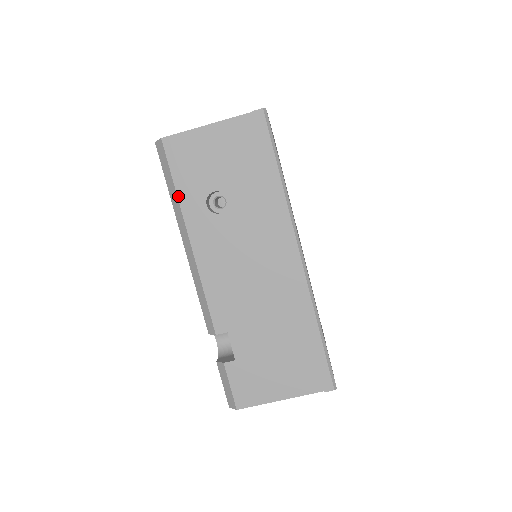
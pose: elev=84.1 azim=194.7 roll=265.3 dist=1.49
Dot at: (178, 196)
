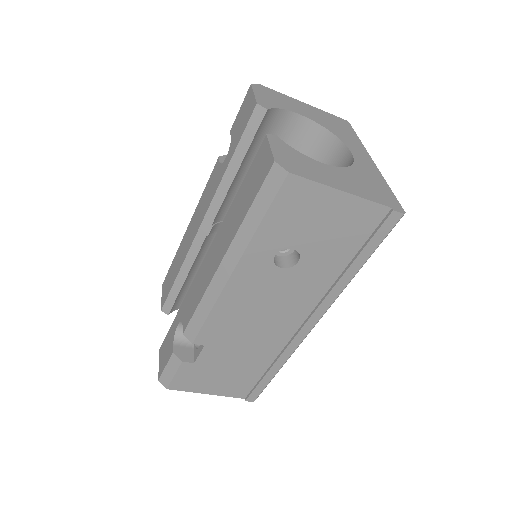
Dot at: (256, 233)
